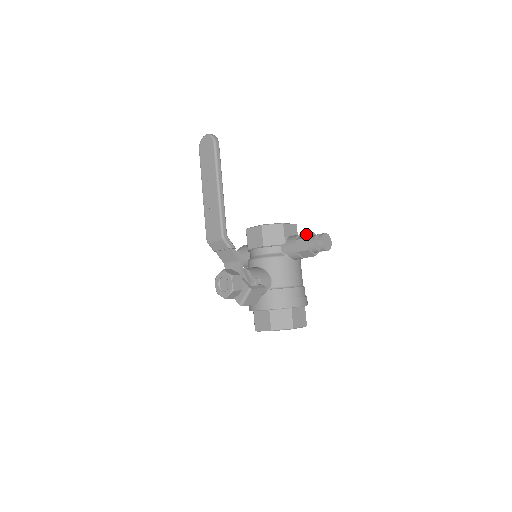
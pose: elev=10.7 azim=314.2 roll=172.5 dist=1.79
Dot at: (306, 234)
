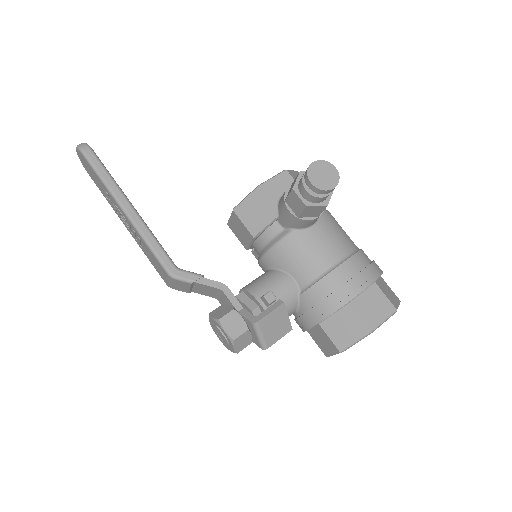
Dot at: occluded
